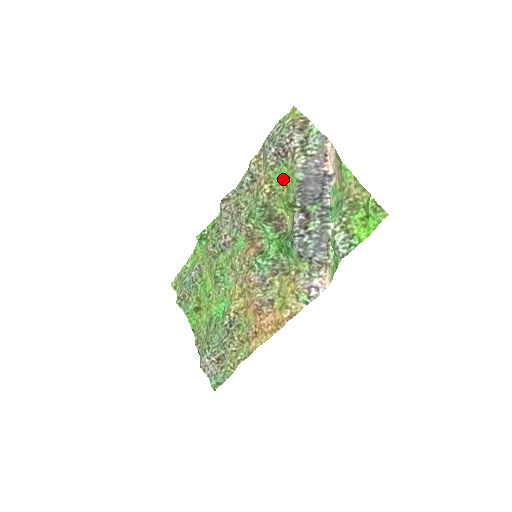
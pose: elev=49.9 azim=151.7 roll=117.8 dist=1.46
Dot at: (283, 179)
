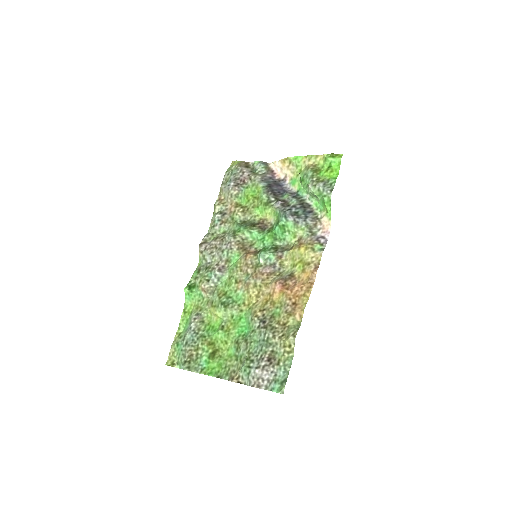
Dot at: (250, 196)
